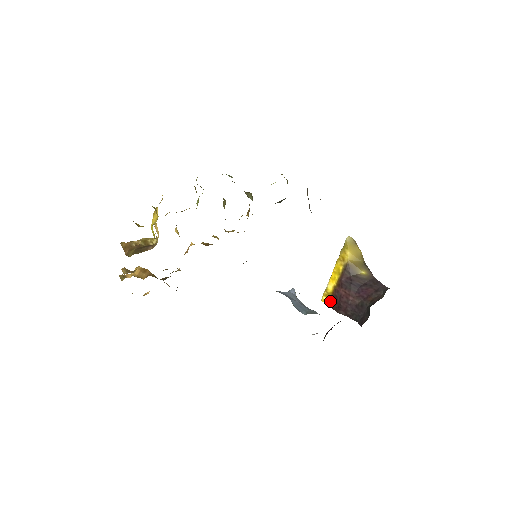
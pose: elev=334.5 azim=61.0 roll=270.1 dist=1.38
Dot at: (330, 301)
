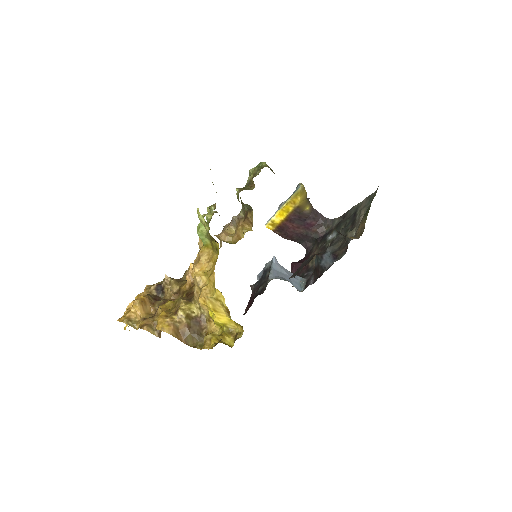
Dot at: (276, 230)
